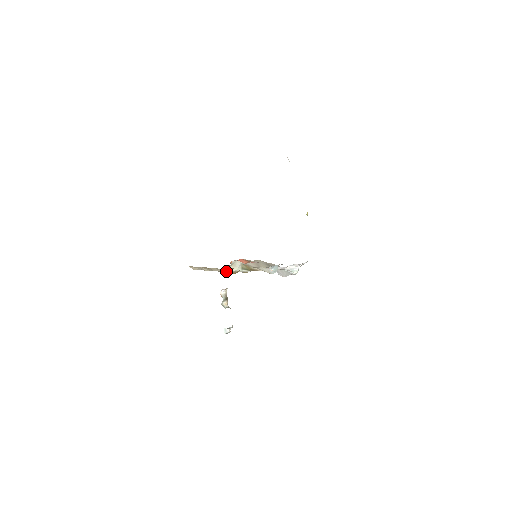
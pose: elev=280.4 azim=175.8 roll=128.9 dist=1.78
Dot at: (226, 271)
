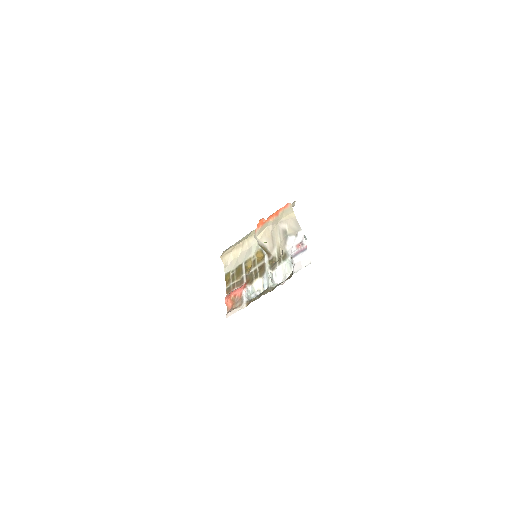
Dot at: (253, 243)
